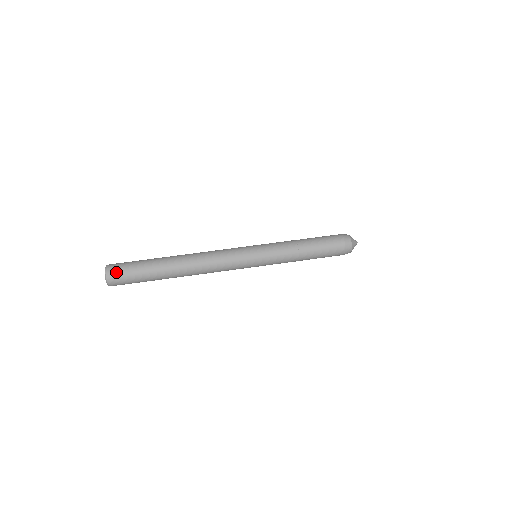
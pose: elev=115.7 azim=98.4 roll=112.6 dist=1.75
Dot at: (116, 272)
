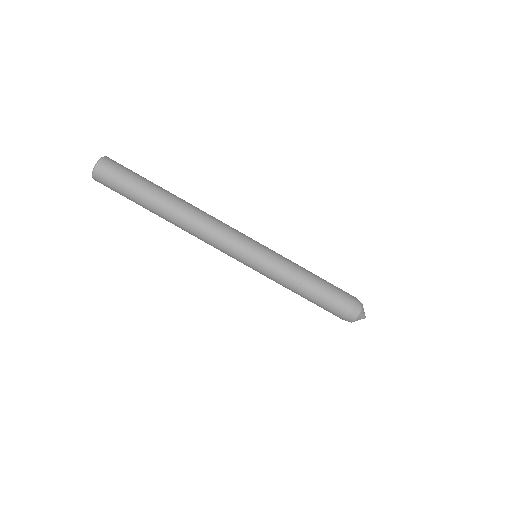
Dot at: (103, 184)
